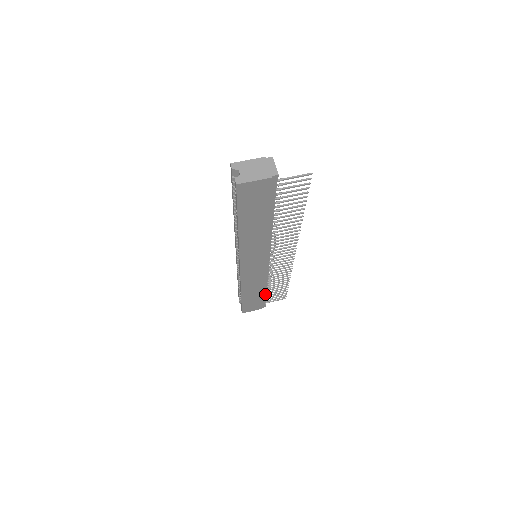
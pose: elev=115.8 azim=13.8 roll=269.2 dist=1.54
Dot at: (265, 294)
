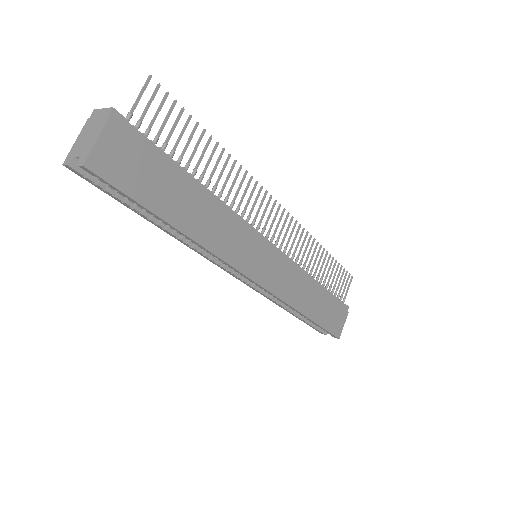
Dot at: (327, 292)
